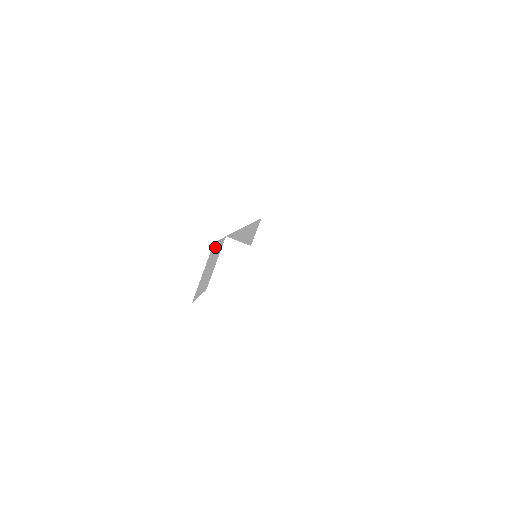
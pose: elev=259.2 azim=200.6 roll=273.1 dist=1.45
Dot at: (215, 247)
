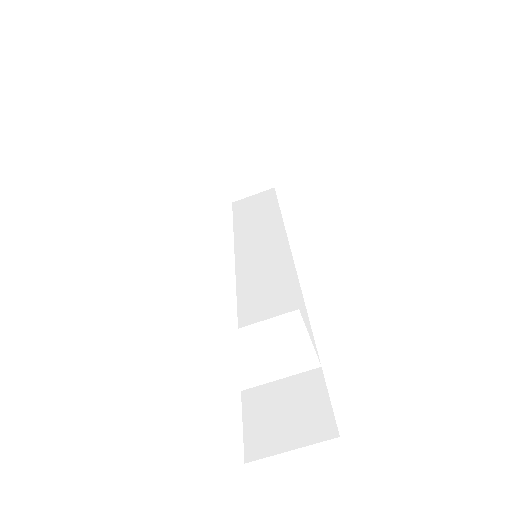
Dot at: occluded
